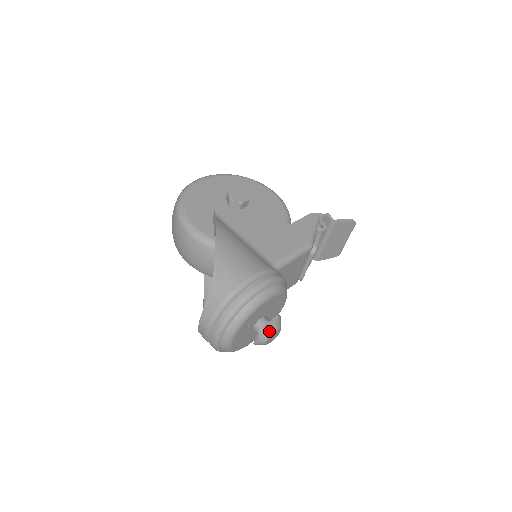
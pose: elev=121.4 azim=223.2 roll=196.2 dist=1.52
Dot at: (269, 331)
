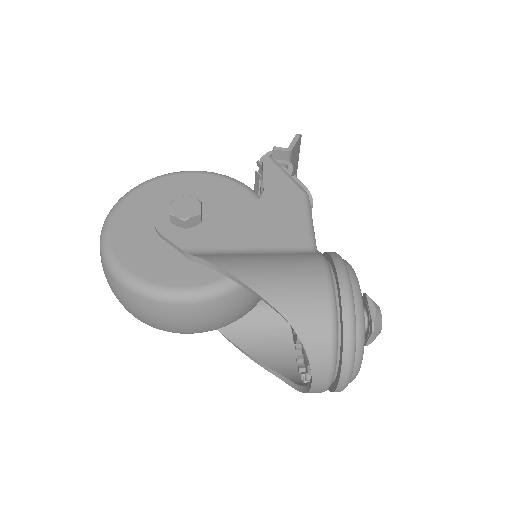
Dot at: (379, 319)
